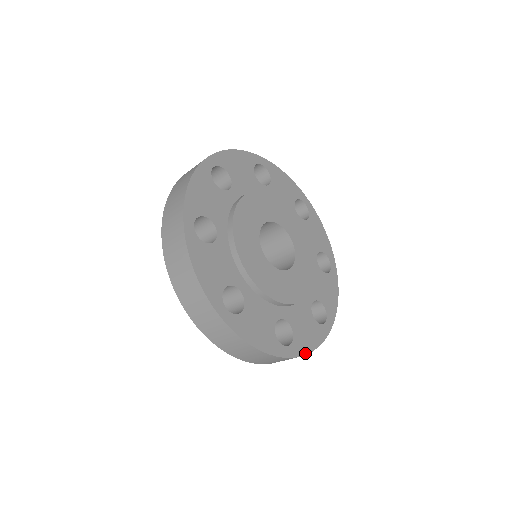
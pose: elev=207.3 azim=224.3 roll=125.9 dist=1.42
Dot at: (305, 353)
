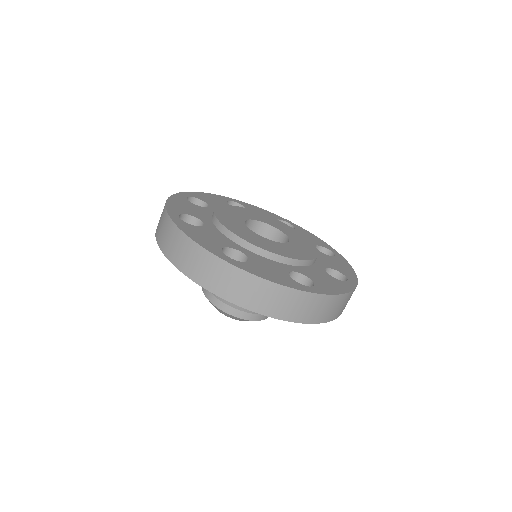
Dot at: (334, 294)
